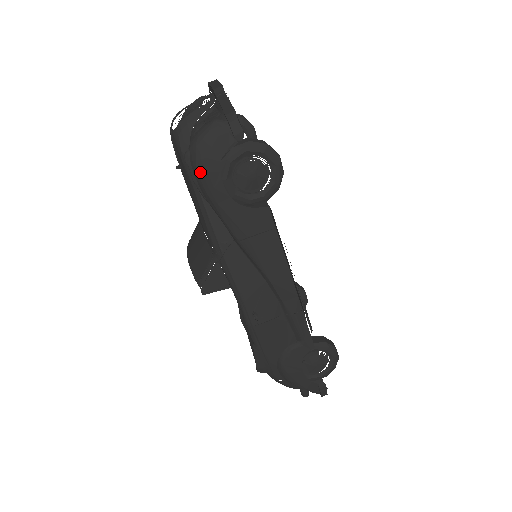
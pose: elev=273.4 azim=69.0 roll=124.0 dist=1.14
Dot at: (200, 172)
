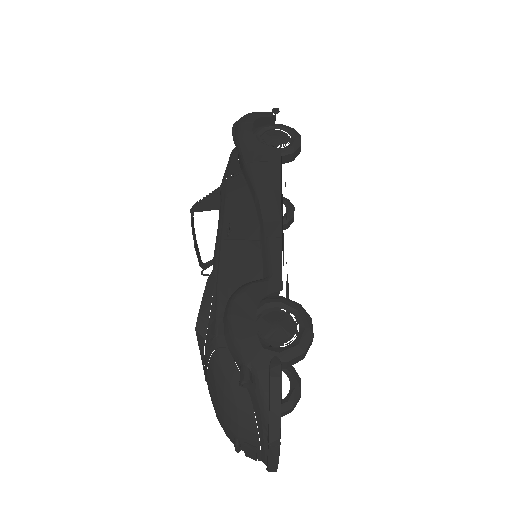
Dot at: (240, 123)
